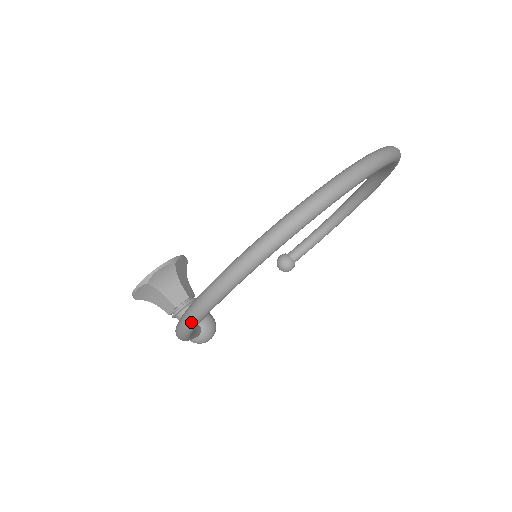
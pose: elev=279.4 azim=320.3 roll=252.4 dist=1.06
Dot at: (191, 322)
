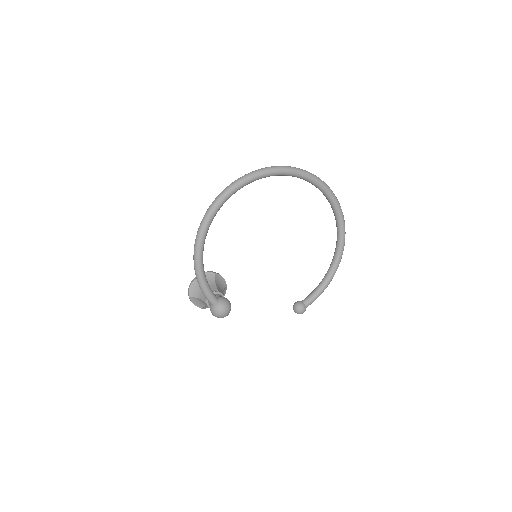
Dot at: (197, 240)
